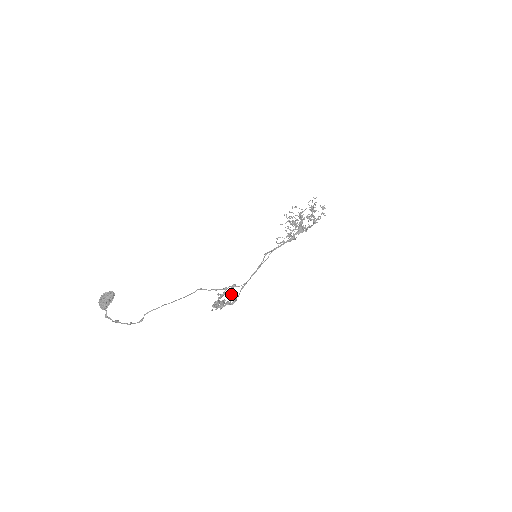
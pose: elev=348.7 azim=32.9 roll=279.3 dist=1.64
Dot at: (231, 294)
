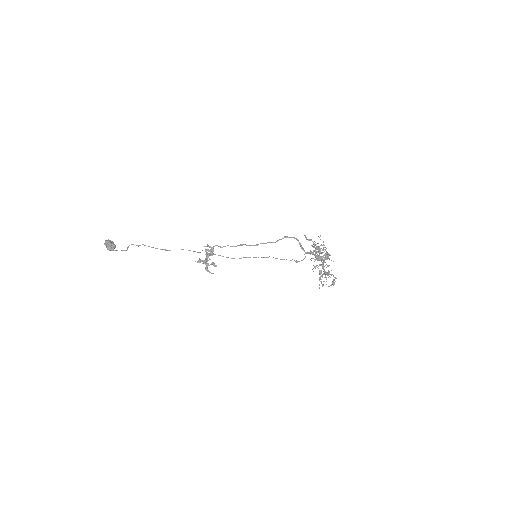
Dot at: (213, 264)
